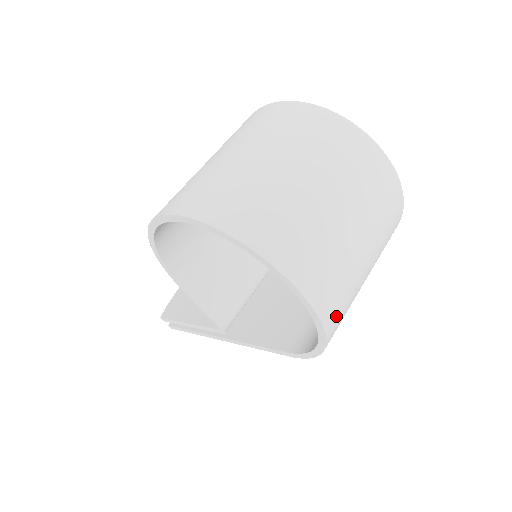
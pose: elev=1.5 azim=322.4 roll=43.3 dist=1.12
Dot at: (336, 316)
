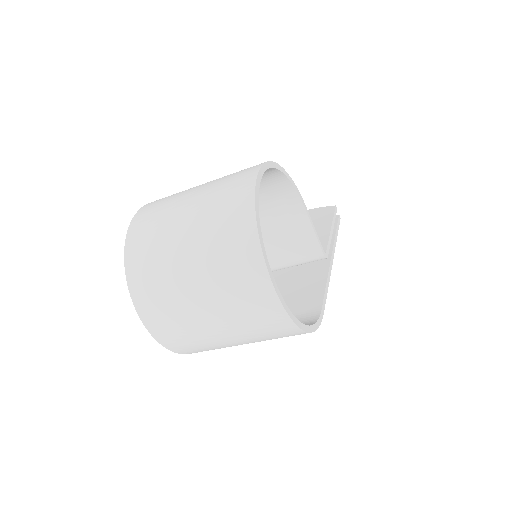
Dot at: (181, 346)
